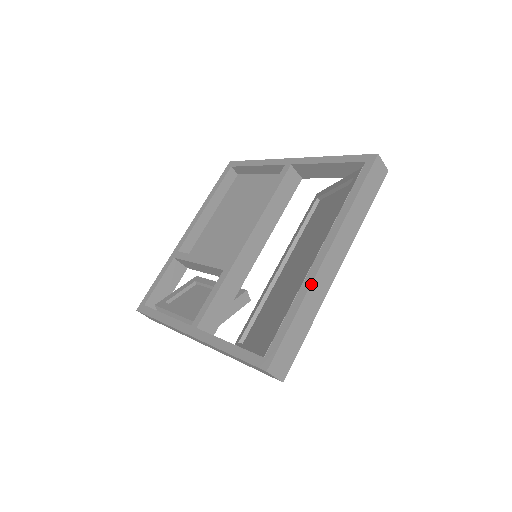
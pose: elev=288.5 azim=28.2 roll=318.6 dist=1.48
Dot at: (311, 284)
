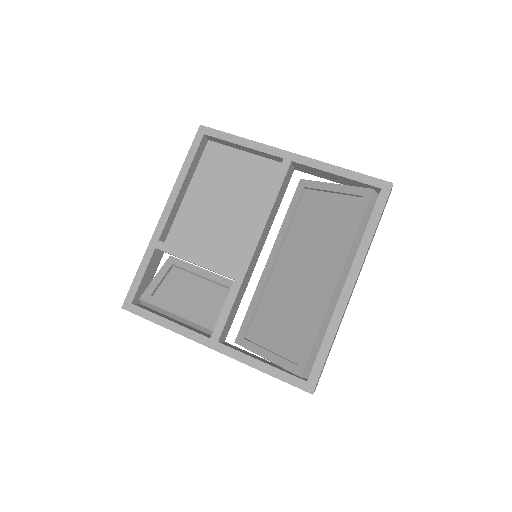
Dot at: (342, 316)
